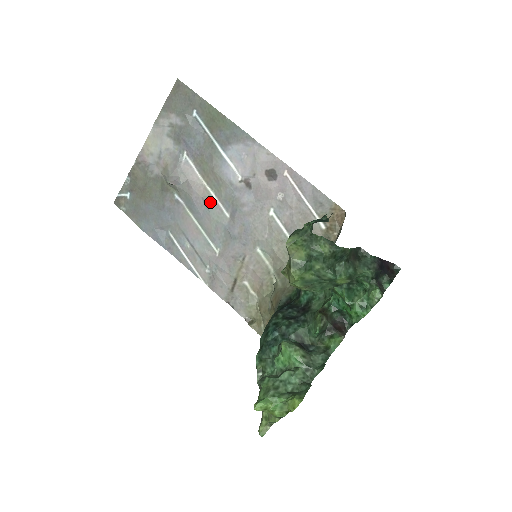
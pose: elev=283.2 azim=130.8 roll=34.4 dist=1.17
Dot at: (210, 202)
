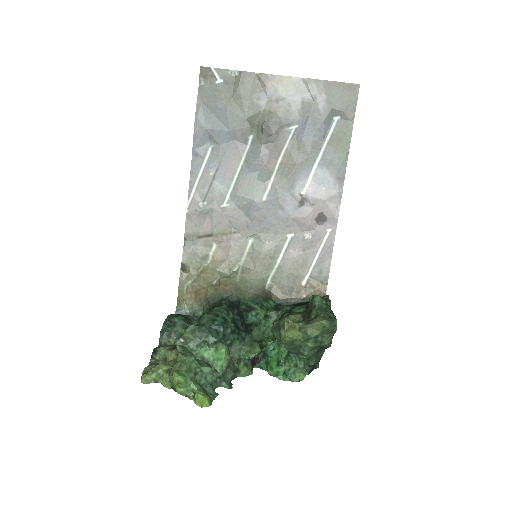
Dot at: (266, 176)
